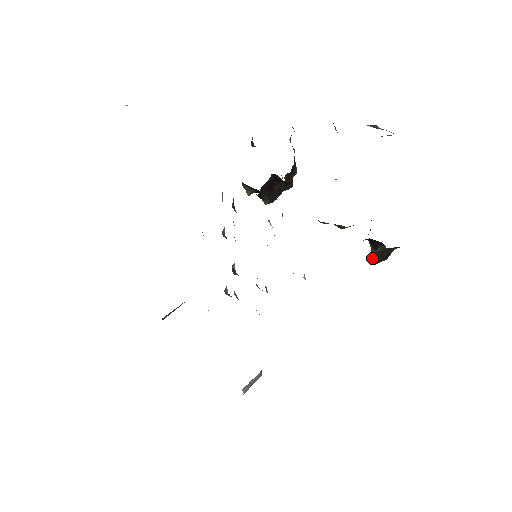
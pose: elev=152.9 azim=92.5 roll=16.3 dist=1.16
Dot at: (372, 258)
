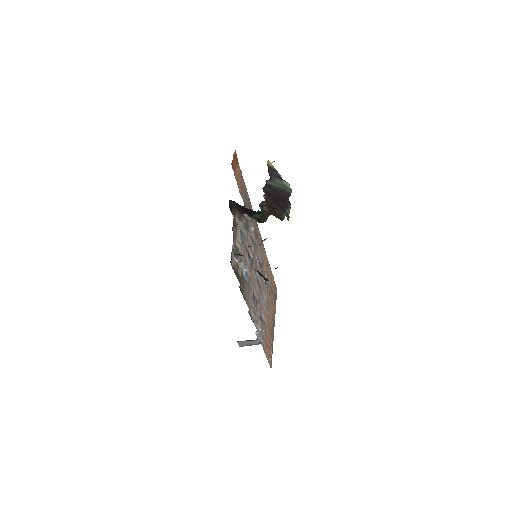
Dot at: occluded
